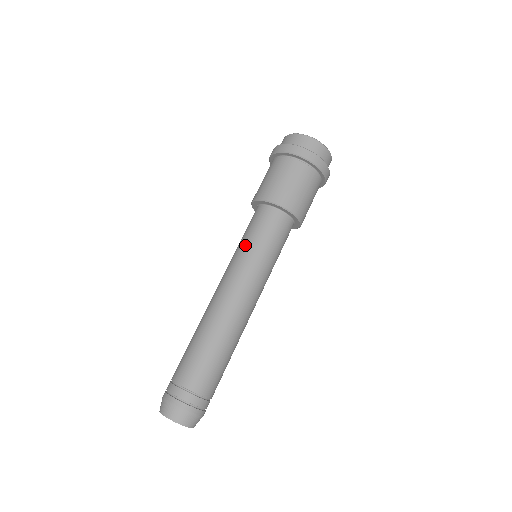
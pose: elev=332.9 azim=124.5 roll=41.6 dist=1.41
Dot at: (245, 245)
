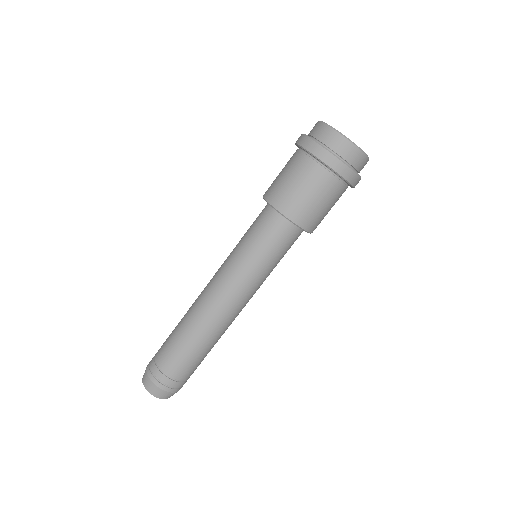
Dot at: (244, 251)
